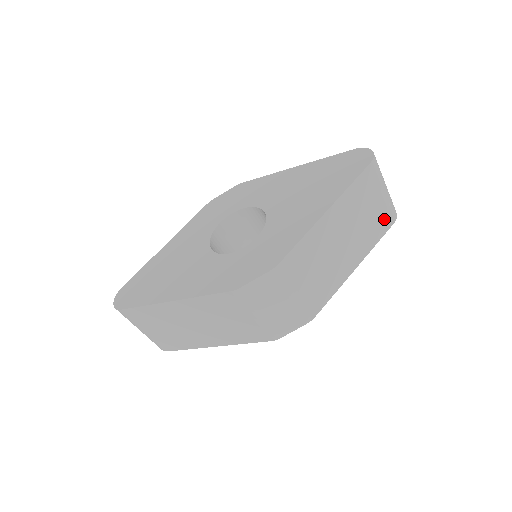
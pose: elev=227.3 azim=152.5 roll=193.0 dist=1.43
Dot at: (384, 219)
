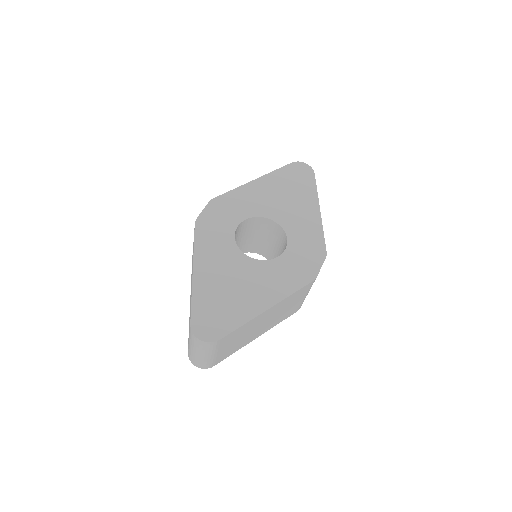
Dot at: occluded
